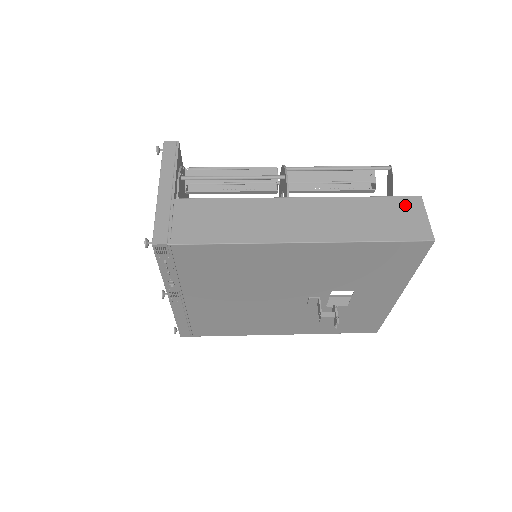
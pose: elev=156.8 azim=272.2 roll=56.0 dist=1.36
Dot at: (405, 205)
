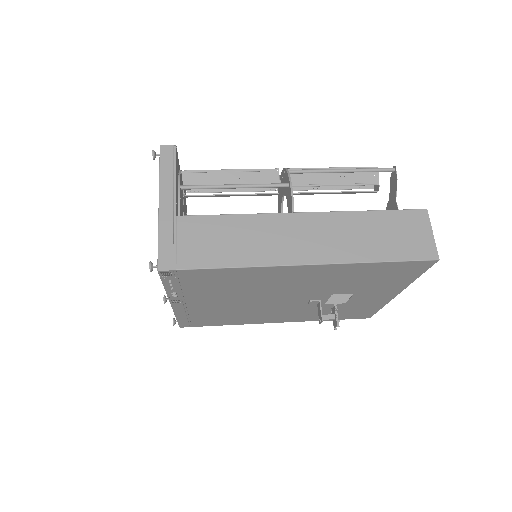
Dot at: (411, 220)
